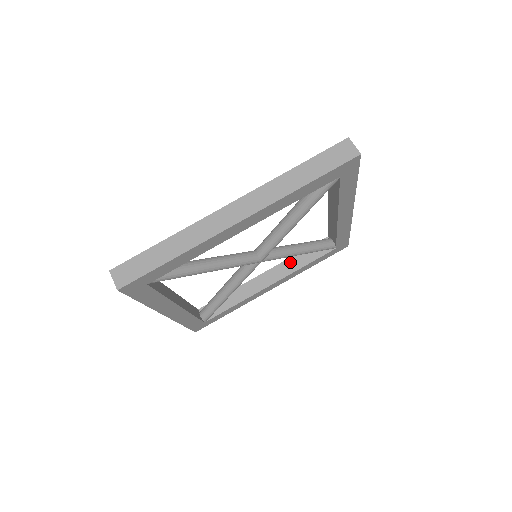
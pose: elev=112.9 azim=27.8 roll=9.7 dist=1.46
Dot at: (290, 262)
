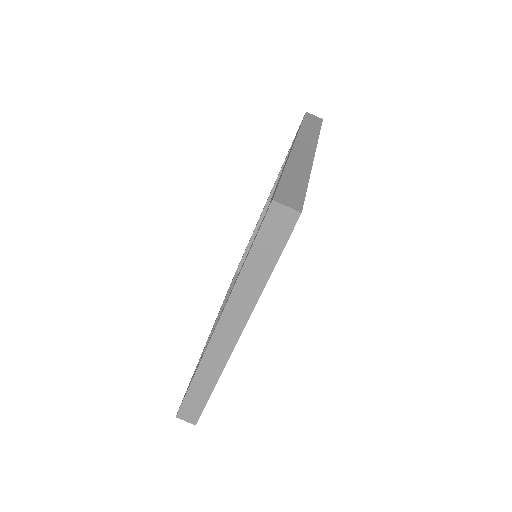
Dot at: occluded
